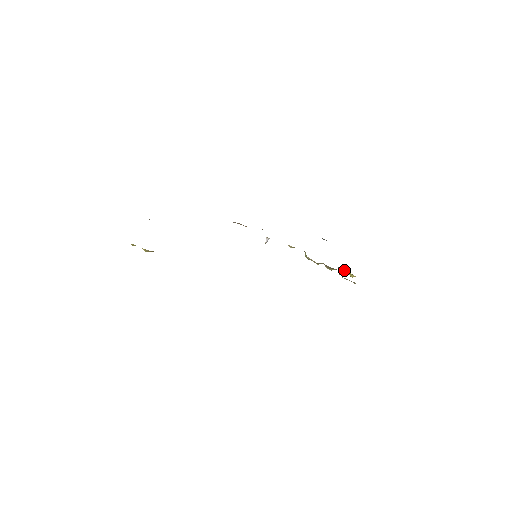
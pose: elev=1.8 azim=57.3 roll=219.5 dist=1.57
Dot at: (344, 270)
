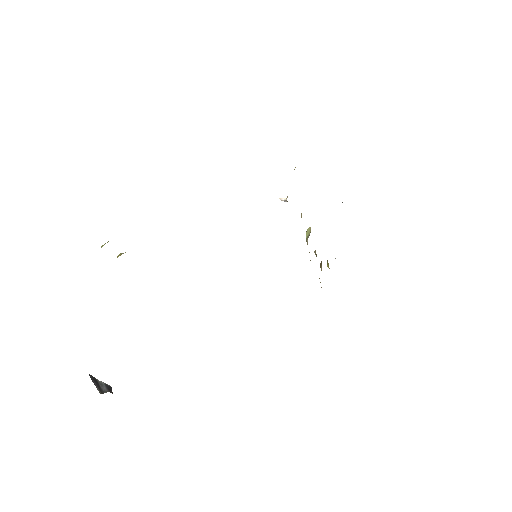
Dot at: (327, 260)
